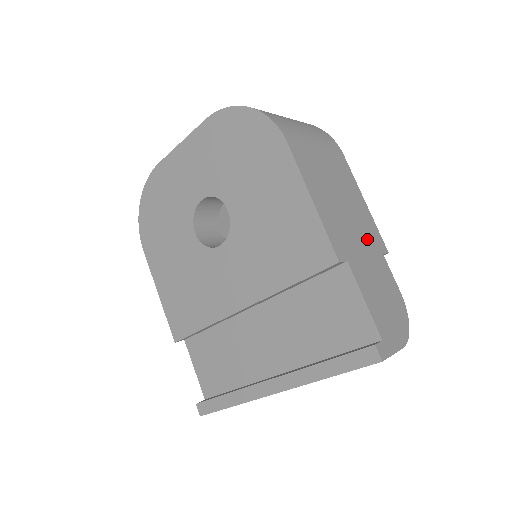
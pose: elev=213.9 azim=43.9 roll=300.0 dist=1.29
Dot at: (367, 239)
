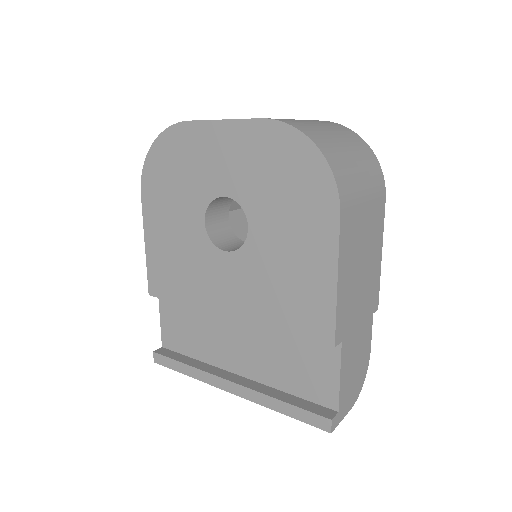
Dot at: (367, 304)
